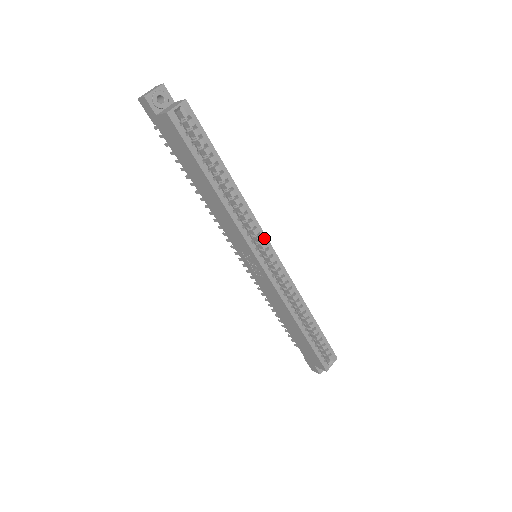
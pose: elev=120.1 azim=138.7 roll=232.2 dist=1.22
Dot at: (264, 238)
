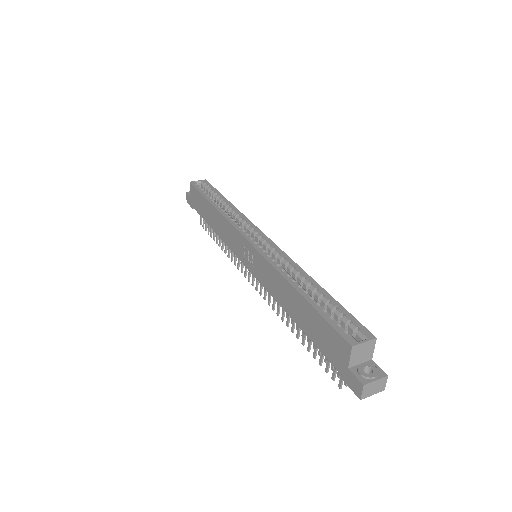
Dot at: (254, 228)
